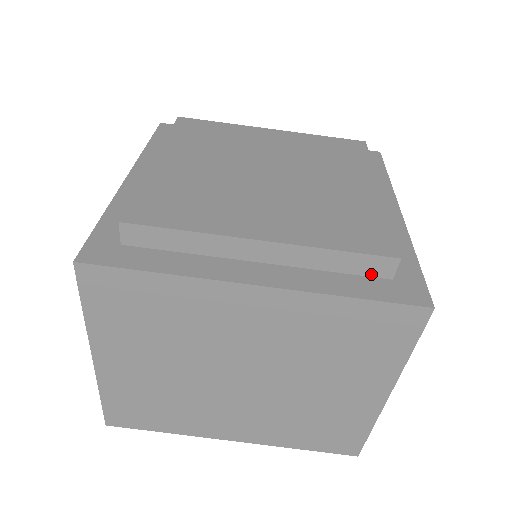
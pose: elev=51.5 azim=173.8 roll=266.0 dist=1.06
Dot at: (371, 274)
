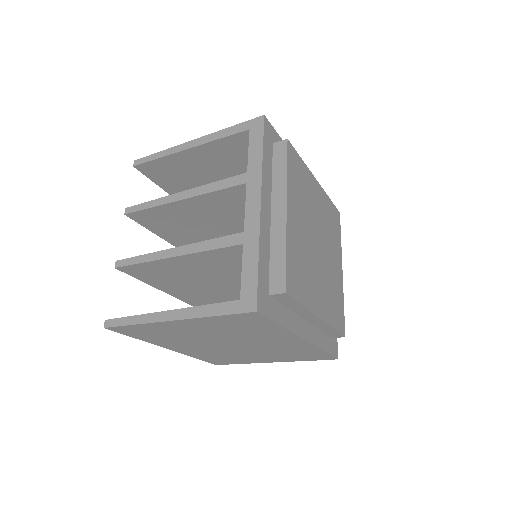
Dot at: (329, 335)
